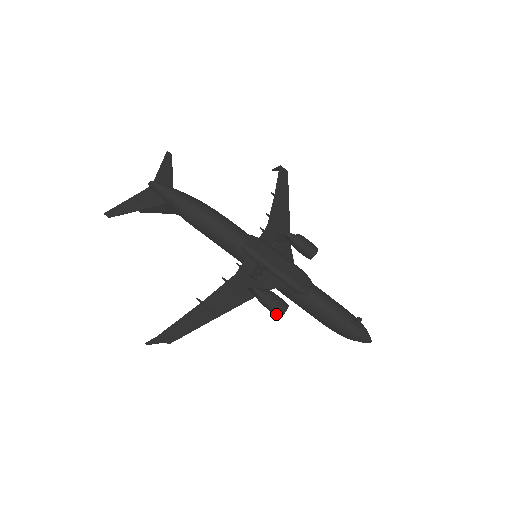
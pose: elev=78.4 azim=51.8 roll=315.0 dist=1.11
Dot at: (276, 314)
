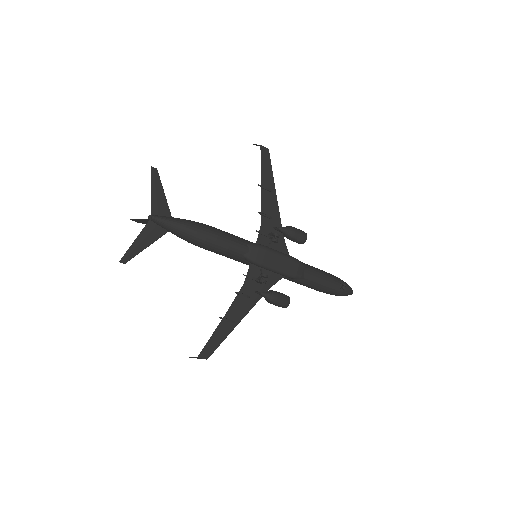
Dot at: occluded
